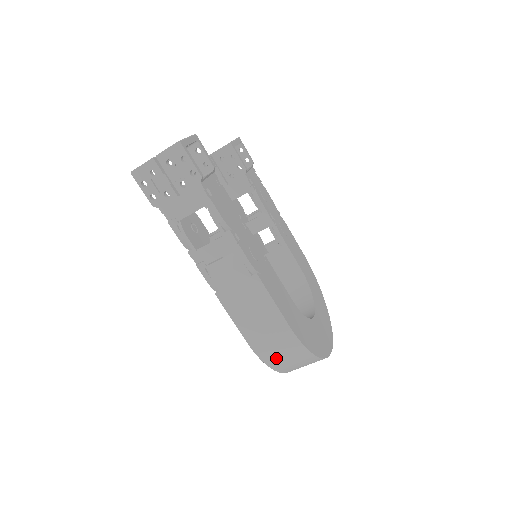
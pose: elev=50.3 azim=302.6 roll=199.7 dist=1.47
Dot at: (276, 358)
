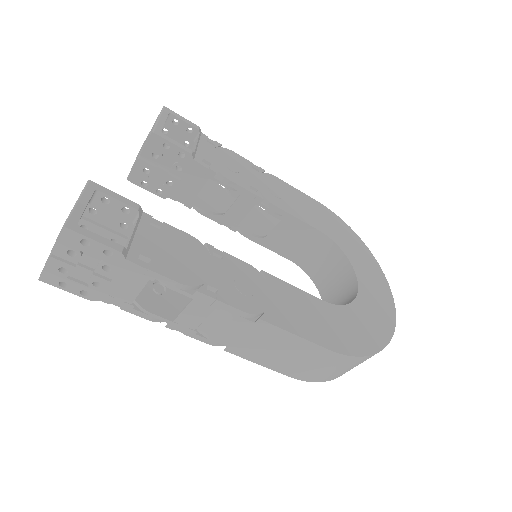
Dot at: (331, 375)
